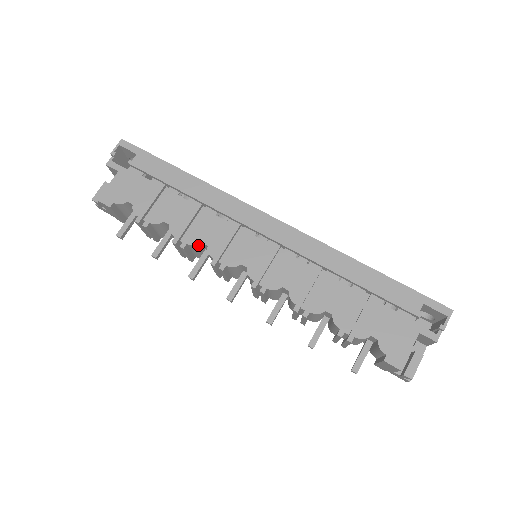
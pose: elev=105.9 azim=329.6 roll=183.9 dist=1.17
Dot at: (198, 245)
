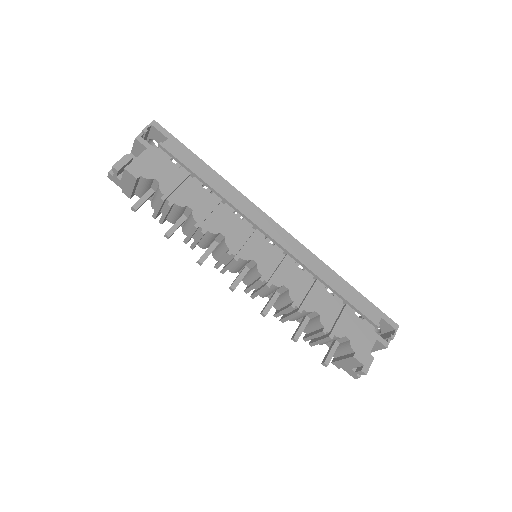
Dot at: (216, 234)
